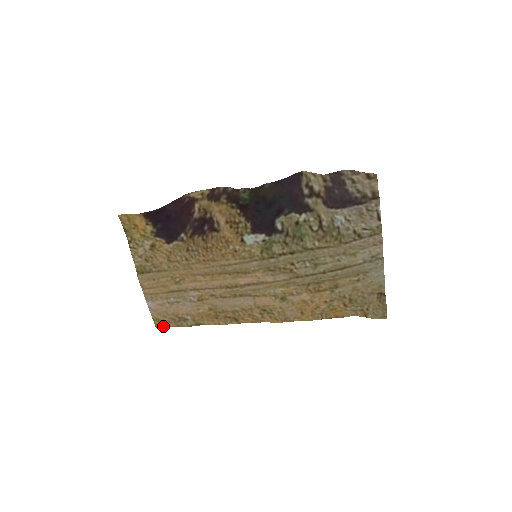
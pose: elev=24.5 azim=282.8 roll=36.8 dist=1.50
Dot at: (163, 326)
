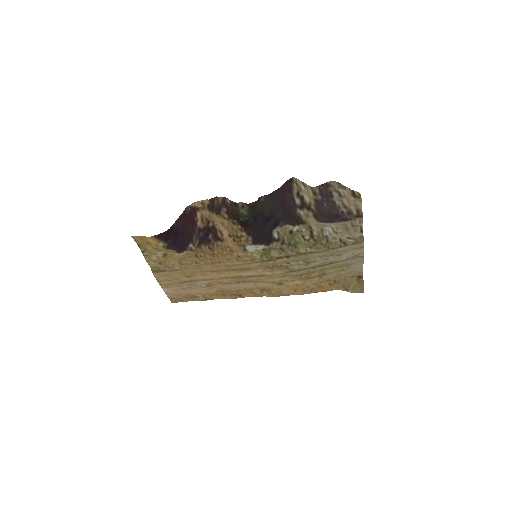
Dot at: (178, 301)
